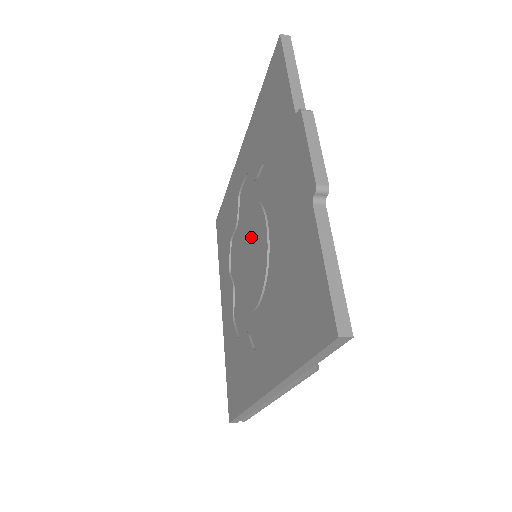
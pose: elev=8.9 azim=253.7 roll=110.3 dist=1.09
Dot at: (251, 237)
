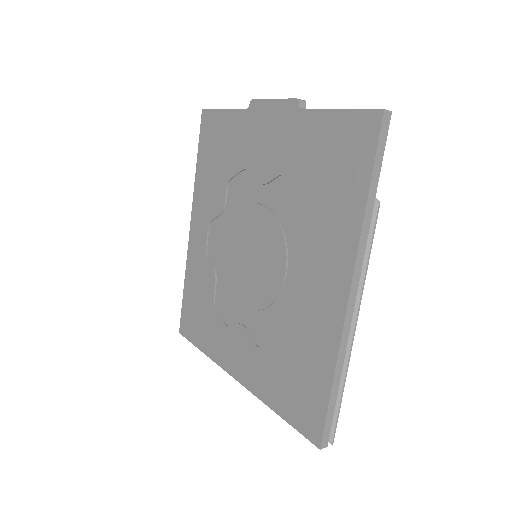
Dot at: (244, 244)
